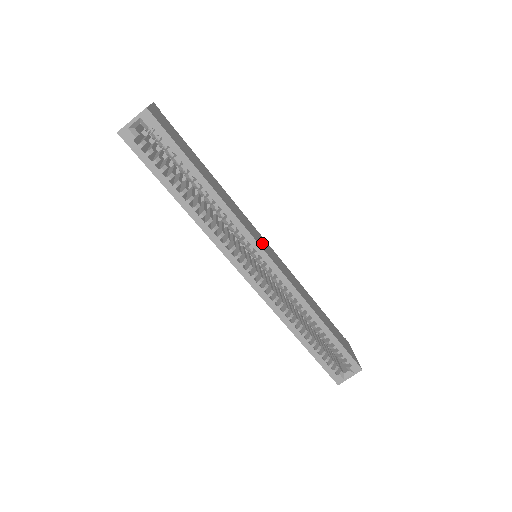
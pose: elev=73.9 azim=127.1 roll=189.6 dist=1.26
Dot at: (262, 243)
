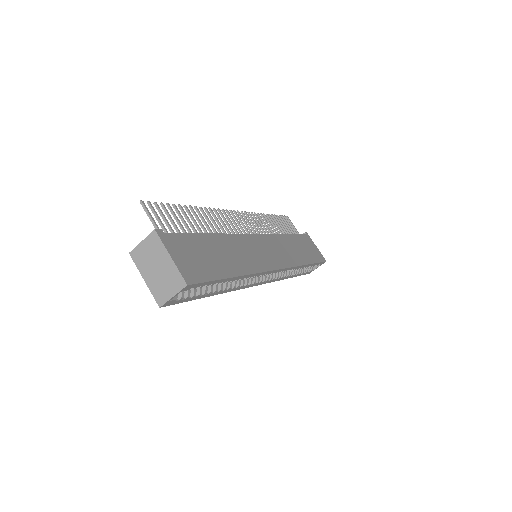
Dot at: (266, 256)
